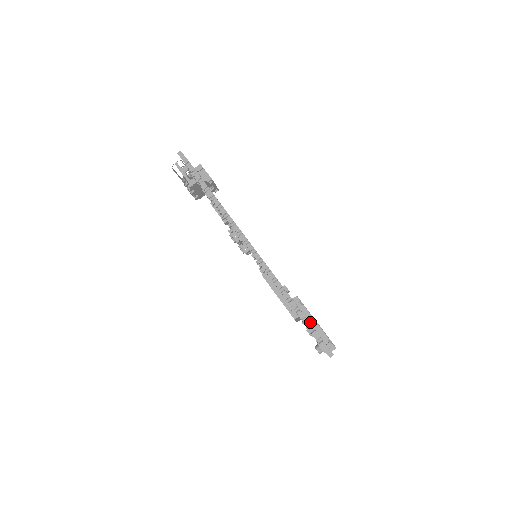
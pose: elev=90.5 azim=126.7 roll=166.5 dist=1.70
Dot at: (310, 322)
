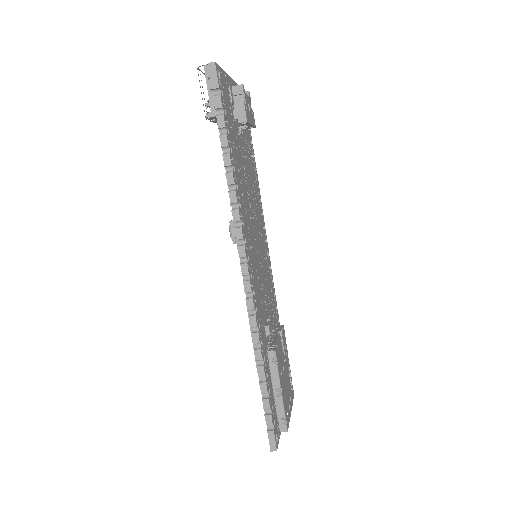
Dot at: (274, 388)
